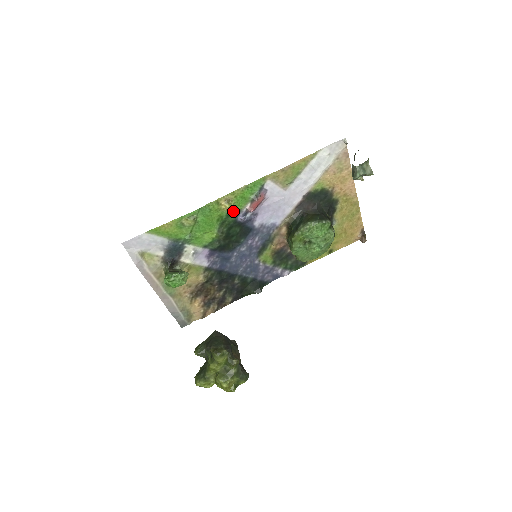
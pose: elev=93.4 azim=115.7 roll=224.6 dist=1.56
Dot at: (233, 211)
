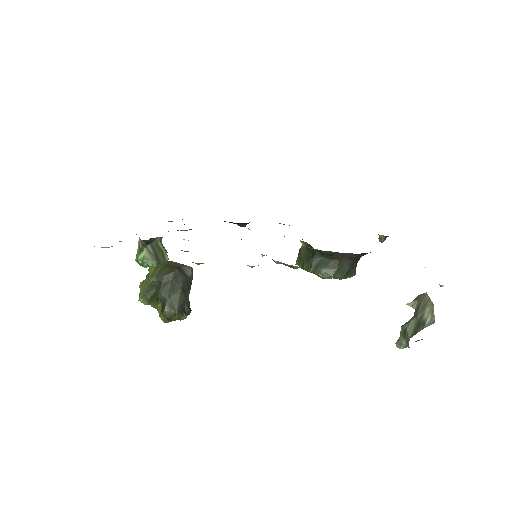
Dot at: occluded
